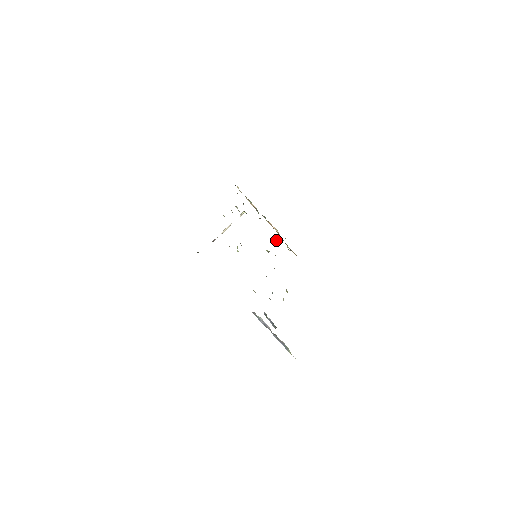
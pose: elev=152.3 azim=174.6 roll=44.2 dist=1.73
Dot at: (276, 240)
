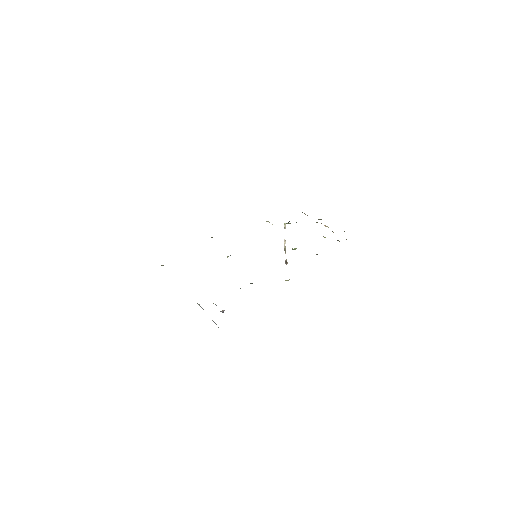
Dot at: occluded
